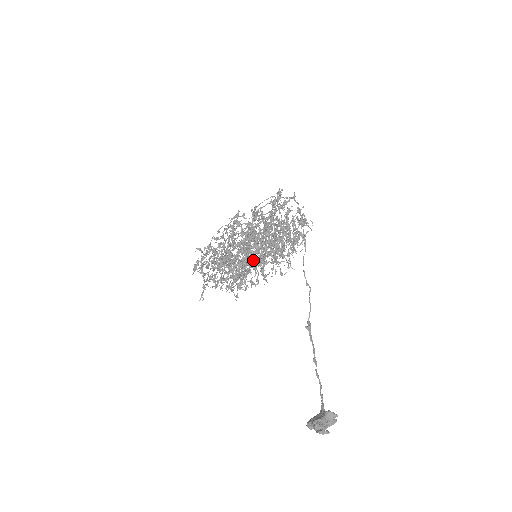
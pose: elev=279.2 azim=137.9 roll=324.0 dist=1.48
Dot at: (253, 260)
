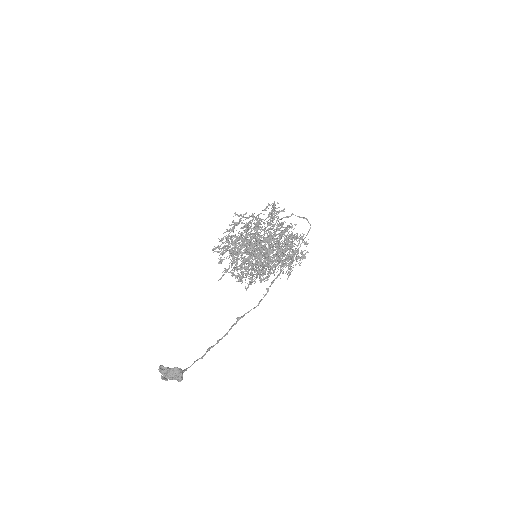
Dot at: occluded
